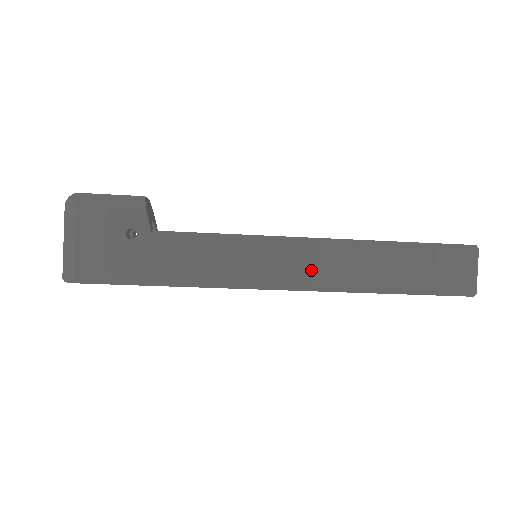
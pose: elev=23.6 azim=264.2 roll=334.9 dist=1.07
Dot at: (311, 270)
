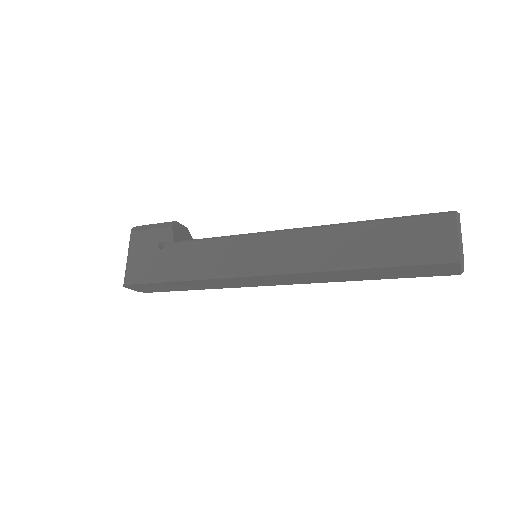
Dot at: (289, 255)
